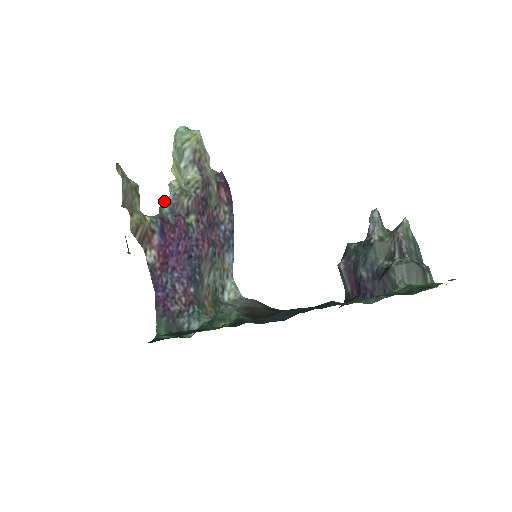
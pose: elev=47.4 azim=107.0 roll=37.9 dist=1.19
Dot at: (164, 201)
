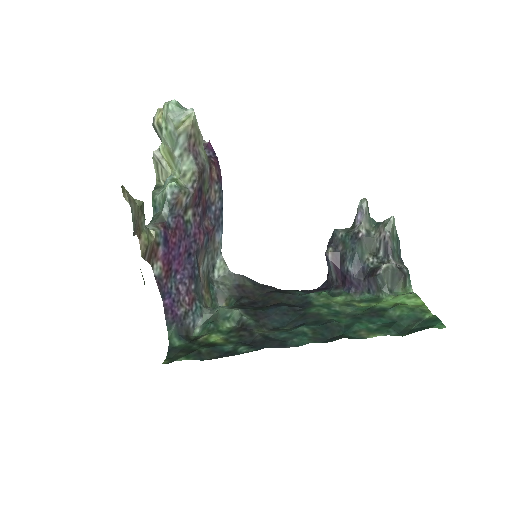
Dot at: (158, 195)
